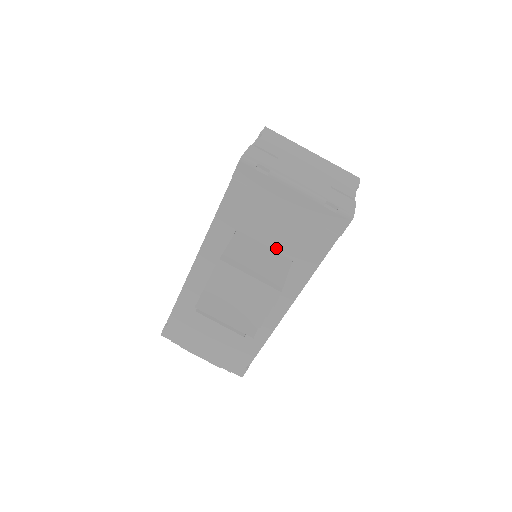
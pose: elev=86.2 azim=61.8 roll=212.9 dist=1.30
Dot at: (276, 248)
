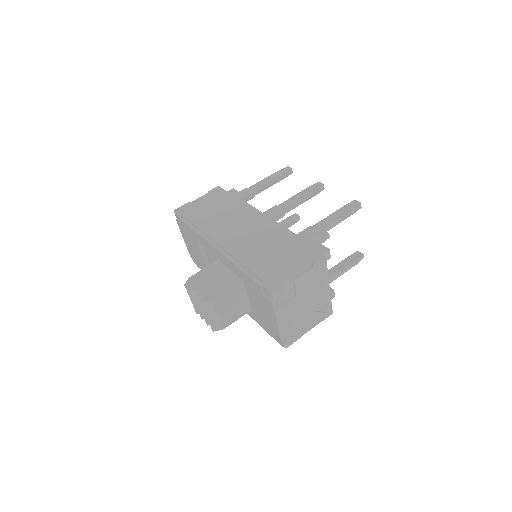
Dot at: (250, 303)
